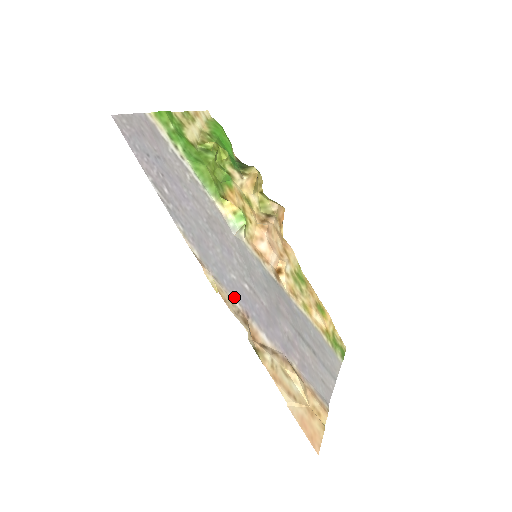
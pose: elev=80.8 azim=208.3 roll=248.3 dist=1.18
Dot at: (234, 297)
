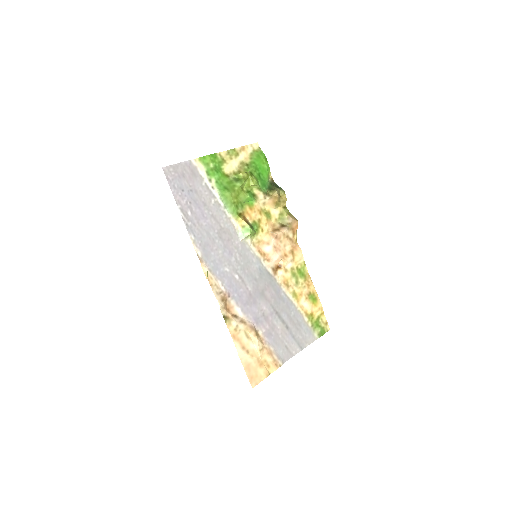
Dot at: (222, 283)
